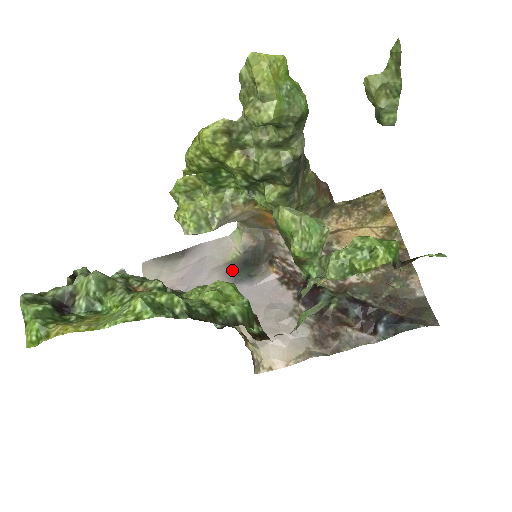
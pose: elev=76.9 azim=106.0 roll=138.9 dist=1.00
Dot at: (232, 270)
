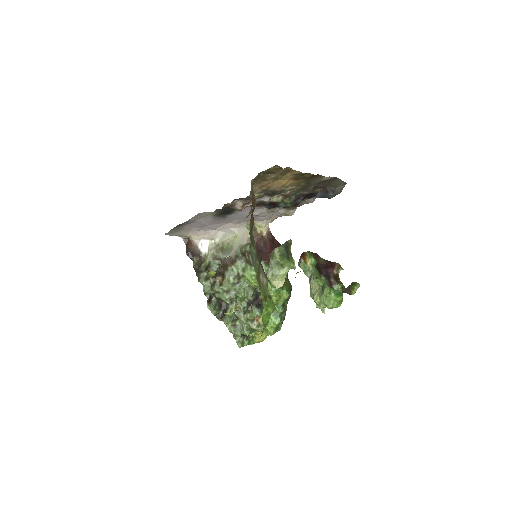
Dot at: (218, 217)
